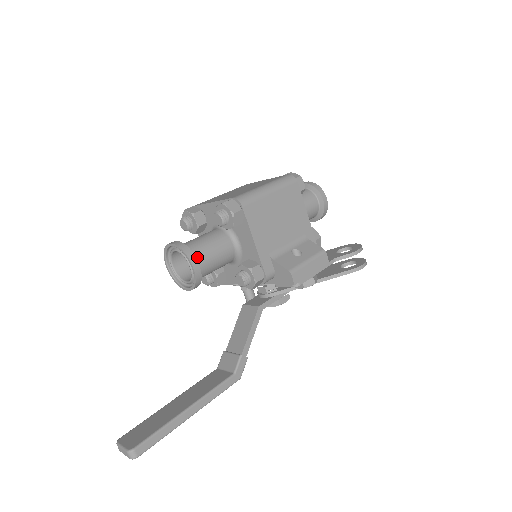
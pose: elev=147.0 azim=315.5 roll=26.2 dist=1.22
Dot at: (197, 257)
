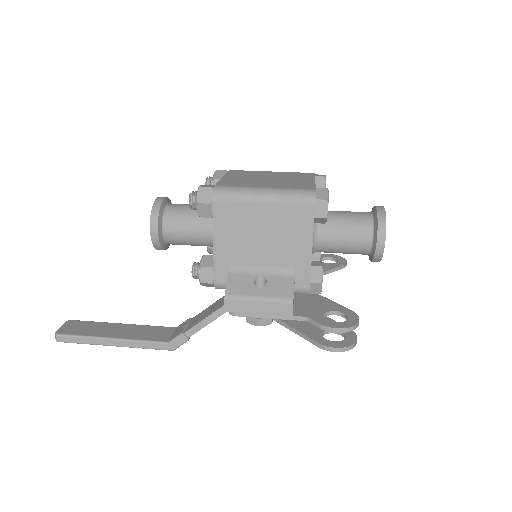
Dot at: (165, 224)
